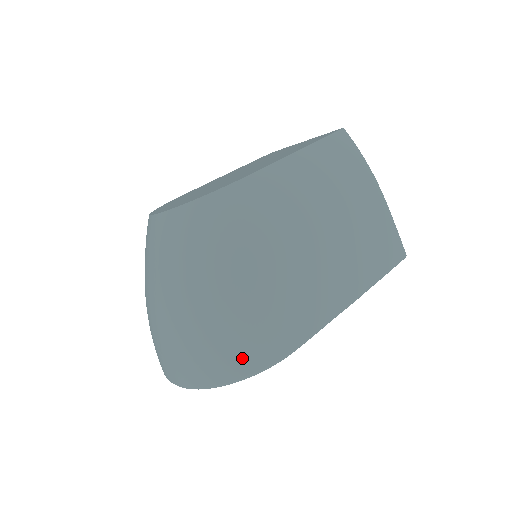
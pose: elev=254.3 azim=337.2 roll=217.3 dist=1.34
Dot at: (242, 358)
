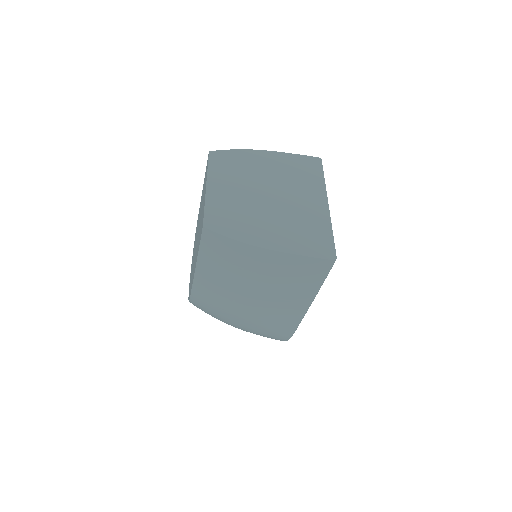
Dot at: occluded
